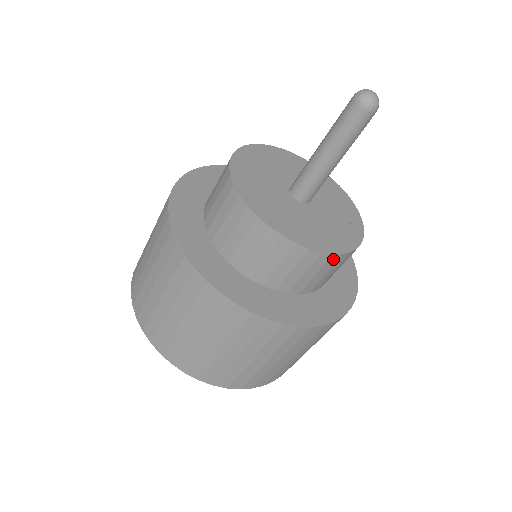
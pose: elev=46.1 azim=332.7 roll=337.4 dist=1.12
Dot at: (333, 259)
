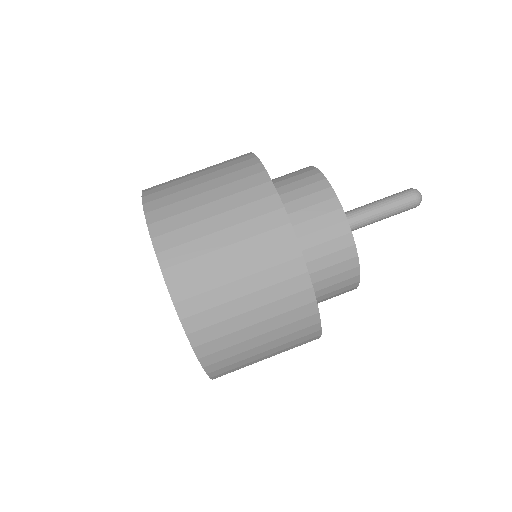
Dot at: (354, 279)
